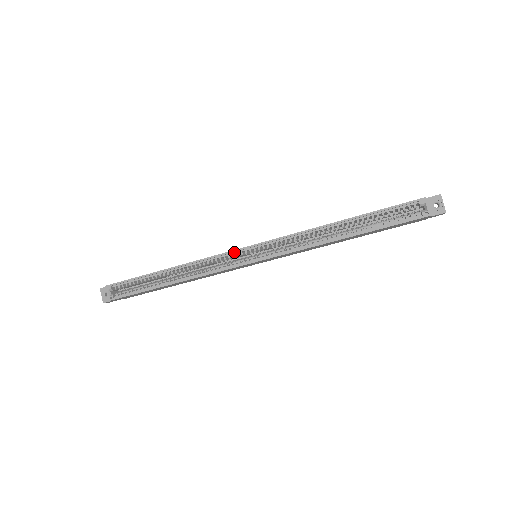
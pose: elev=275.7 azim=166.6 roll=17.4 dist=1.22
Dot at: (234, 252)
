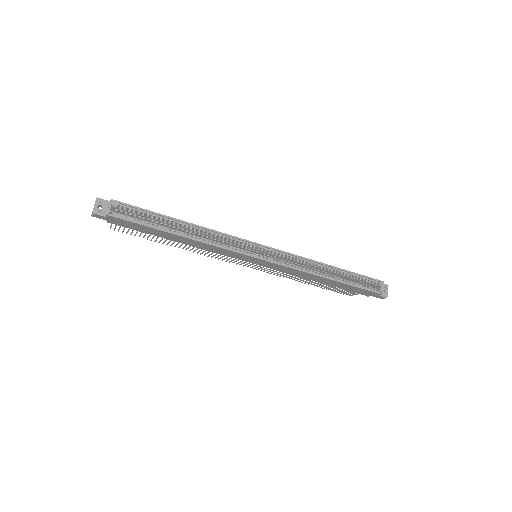
Dot at: (249, 243)
